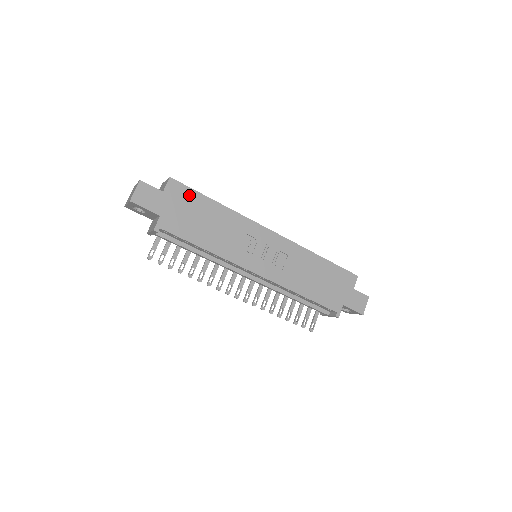
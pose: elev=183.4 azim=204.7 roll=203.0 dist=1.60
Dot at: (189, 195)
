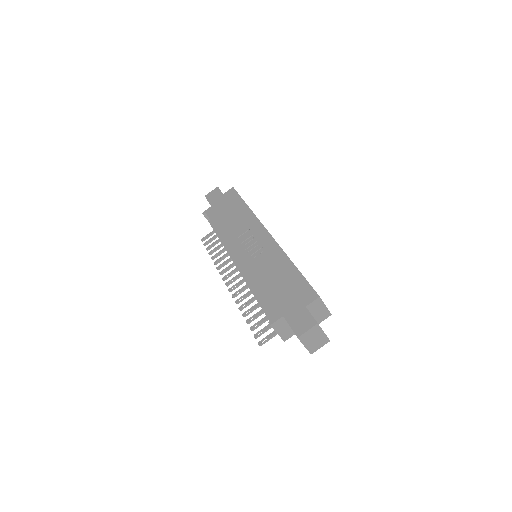
Dot at: (235, 198)
